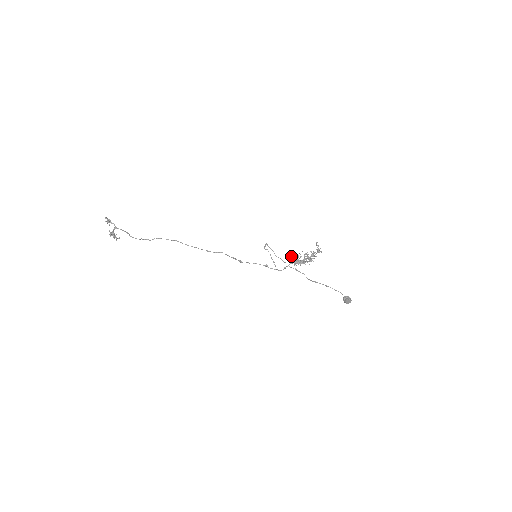
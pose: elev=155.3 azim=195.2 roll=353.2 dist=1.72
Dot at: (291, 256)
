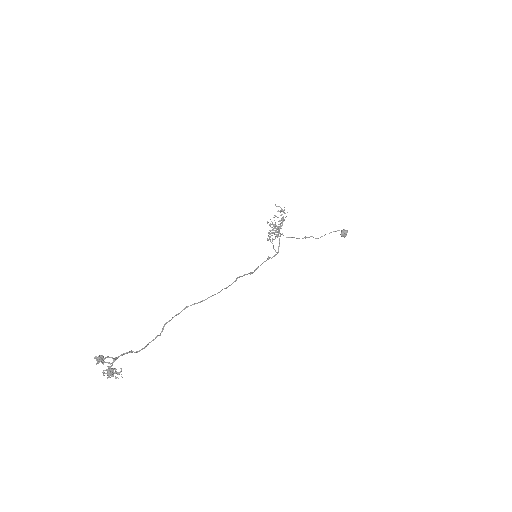
Dot at: occluded
